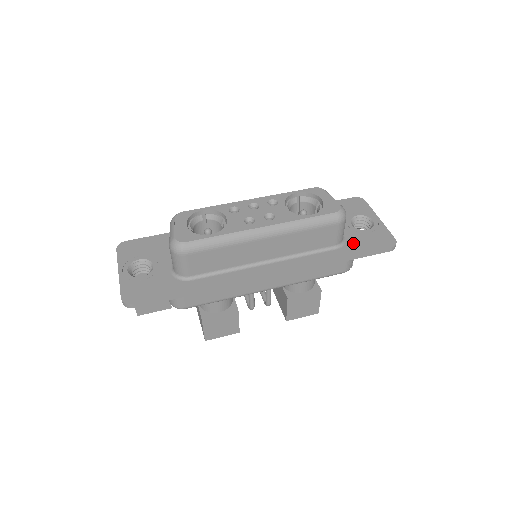
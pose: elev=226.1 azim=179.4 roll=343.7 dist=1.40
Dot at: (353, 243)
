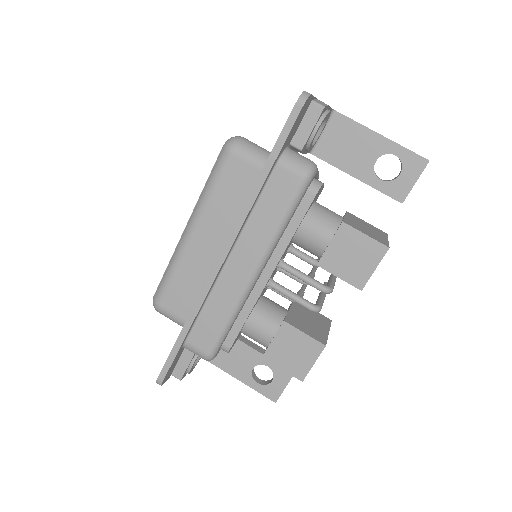
Dot at: occluded
